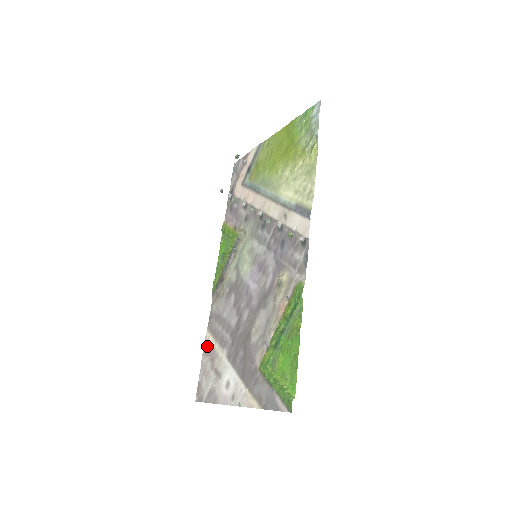
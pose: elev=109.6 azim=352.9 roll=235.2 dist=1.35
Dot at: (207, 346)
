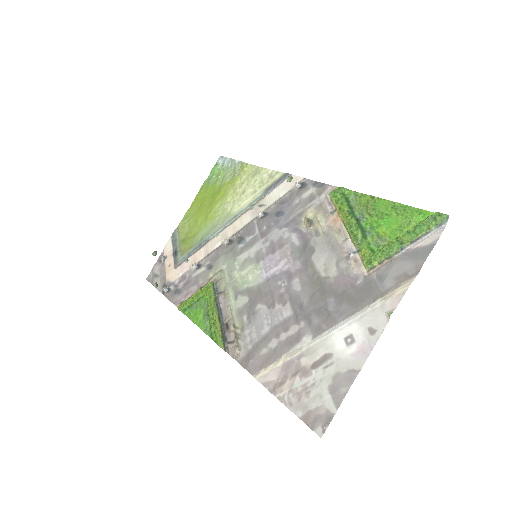
Dot at: (272, 379)
